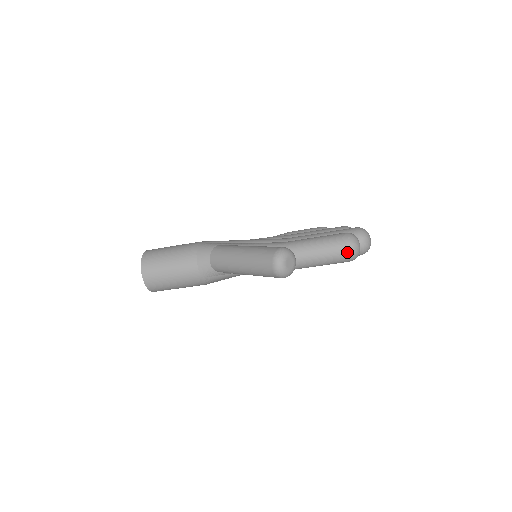
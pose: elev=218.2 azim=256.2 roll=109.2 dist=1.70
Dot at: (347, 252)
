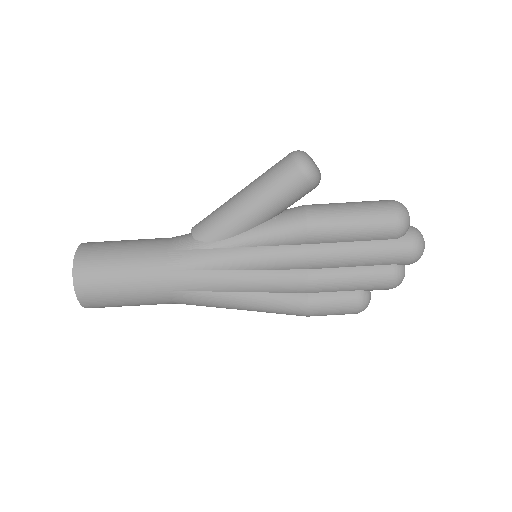
Dot at: (391, 202)
